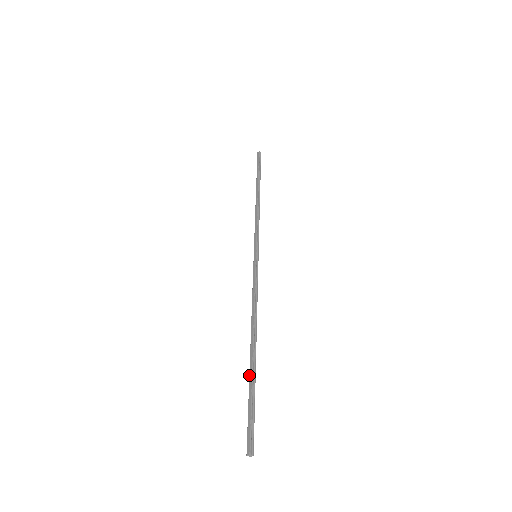
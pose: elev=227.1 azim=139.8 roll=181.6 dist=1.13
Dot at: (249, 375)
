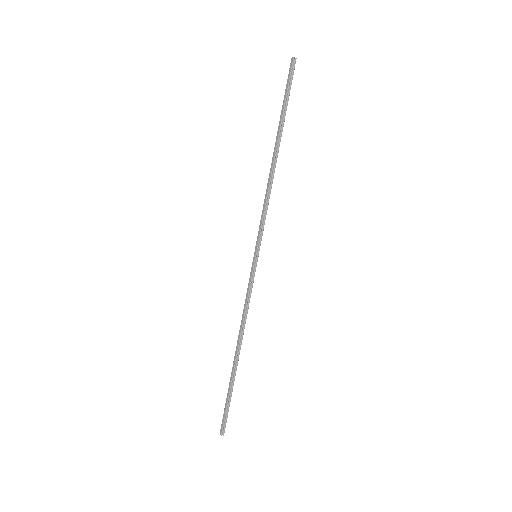
Dot at: occluded
